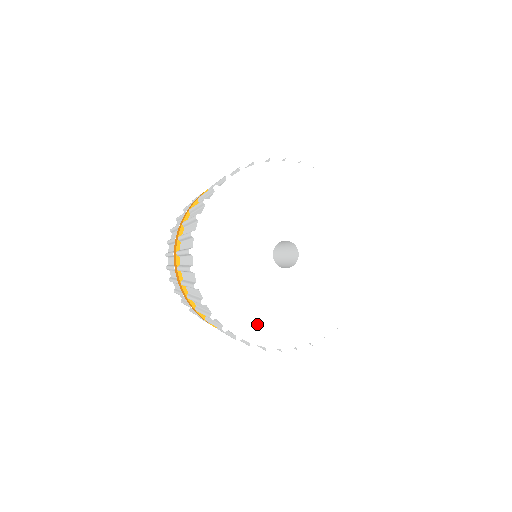
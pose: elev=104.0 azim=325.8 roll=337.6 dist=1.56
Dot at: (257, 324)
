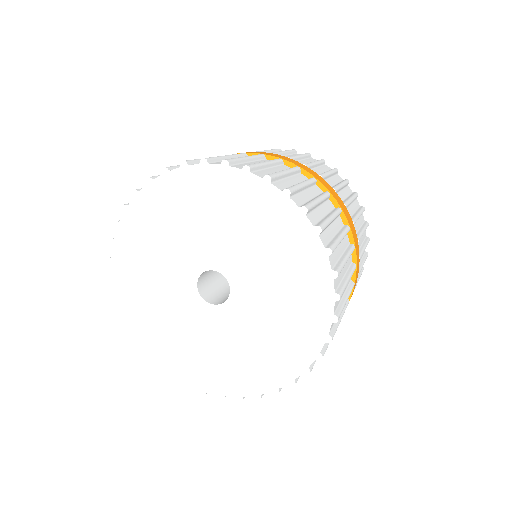
Dot at: (164, 345)
